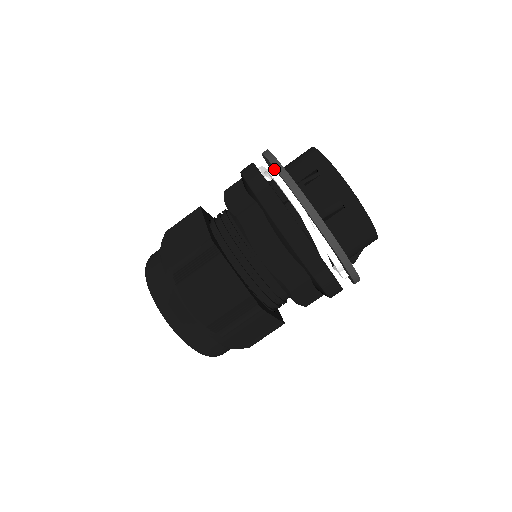
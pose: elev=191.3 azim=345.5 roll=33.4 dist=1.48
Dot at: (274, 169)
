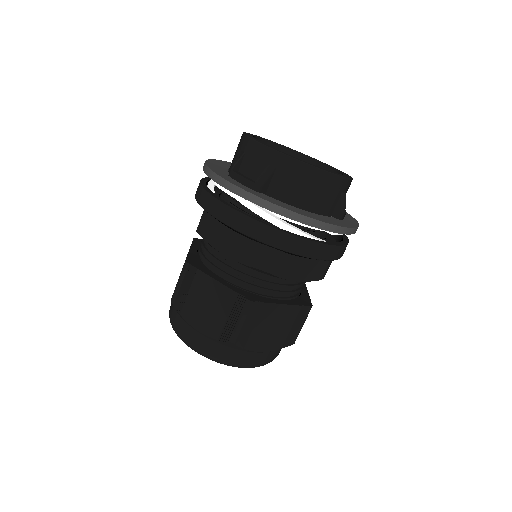
Dot at: occluded
